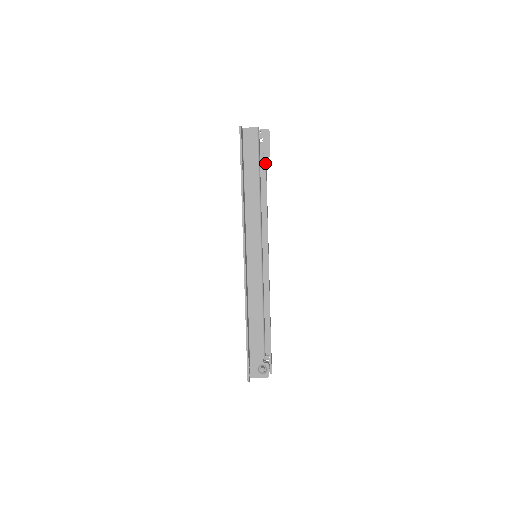
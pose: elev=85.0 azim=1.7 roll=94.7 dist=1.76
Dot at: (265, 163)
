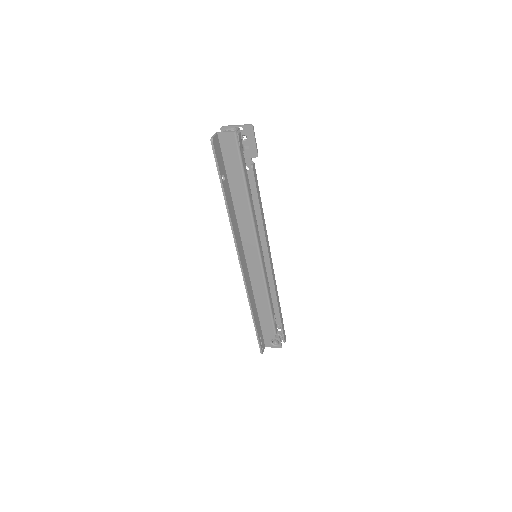
Dot at: (252, 167)
